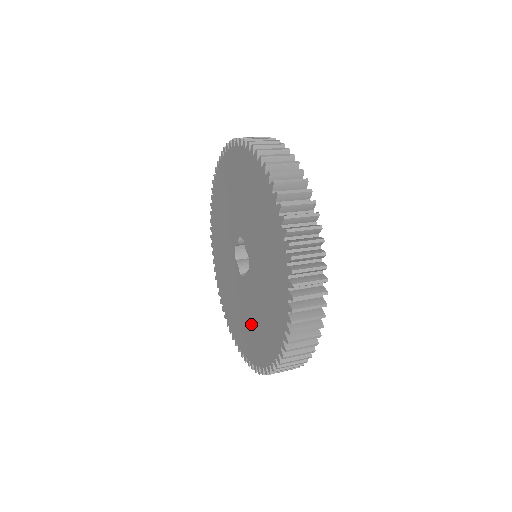
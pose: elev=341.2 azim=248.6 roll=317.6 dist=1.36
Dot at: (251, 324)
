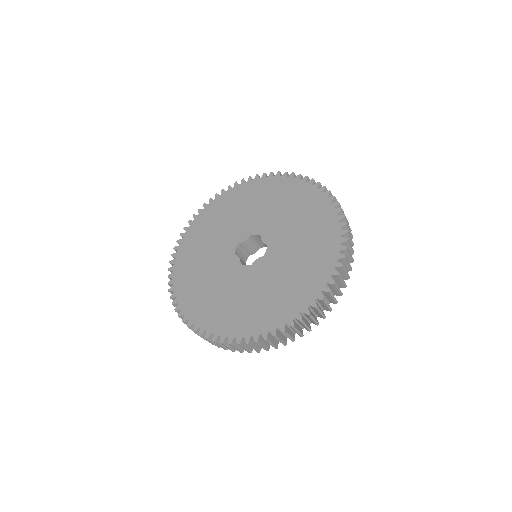
Dot at: (253, 300)
